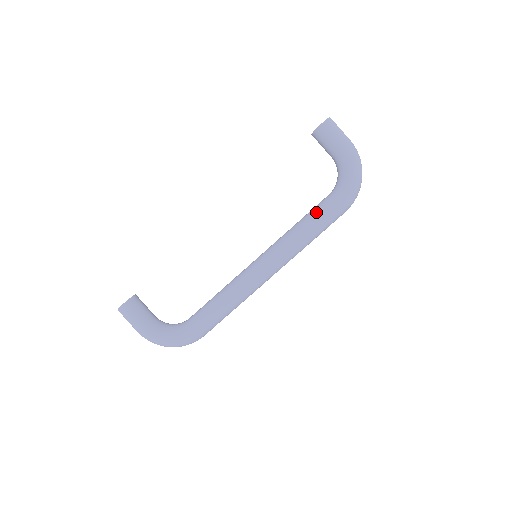
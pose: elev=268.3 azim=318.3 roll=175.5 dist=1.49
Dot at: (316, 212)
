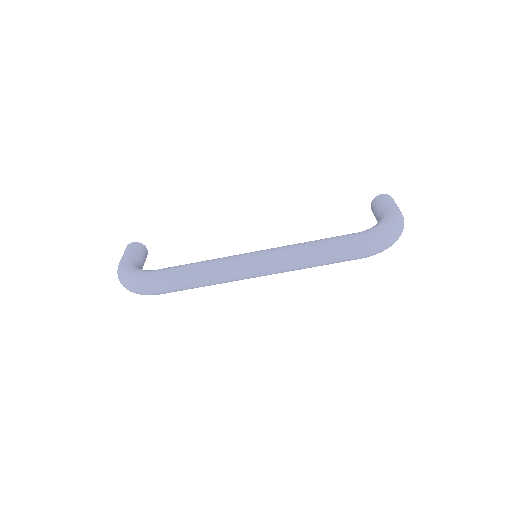
Dot at: (332, 237)
